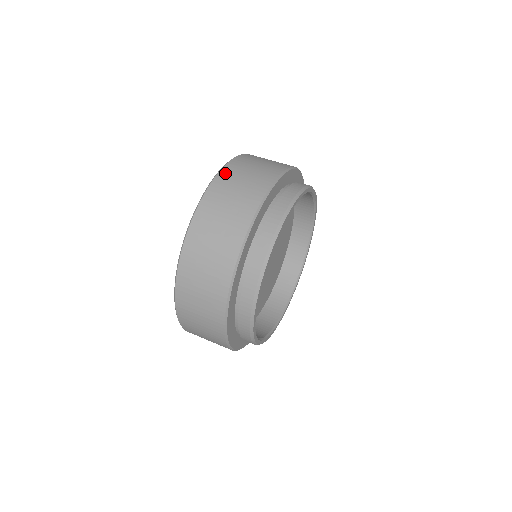
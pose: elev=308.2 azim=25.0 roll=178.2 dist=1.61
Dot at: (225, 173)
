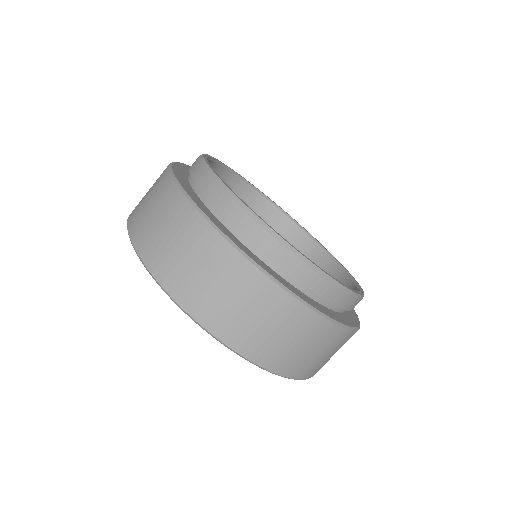
Dot at: occluded
